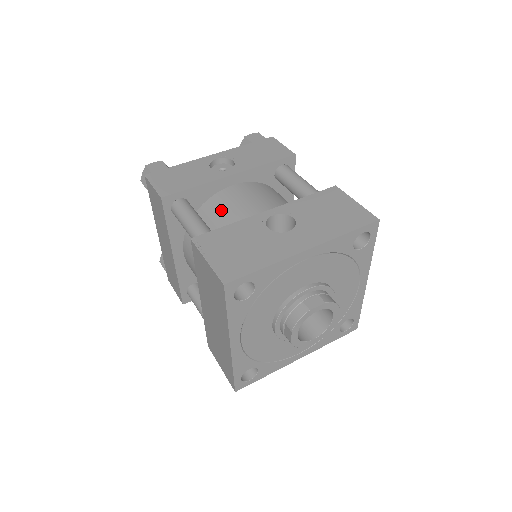
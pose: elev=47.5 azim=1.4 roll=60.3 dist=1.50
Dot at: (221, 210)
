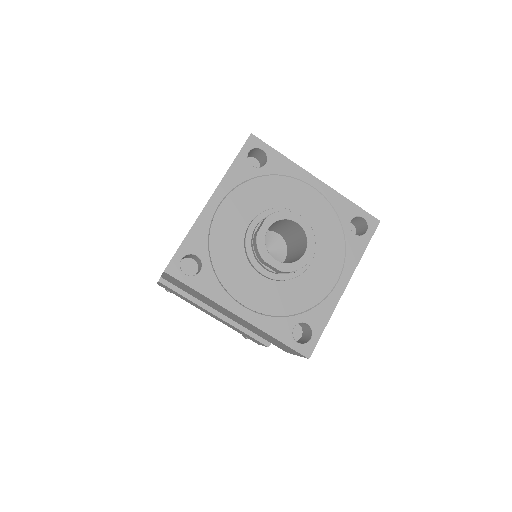
Dot at: occluded
